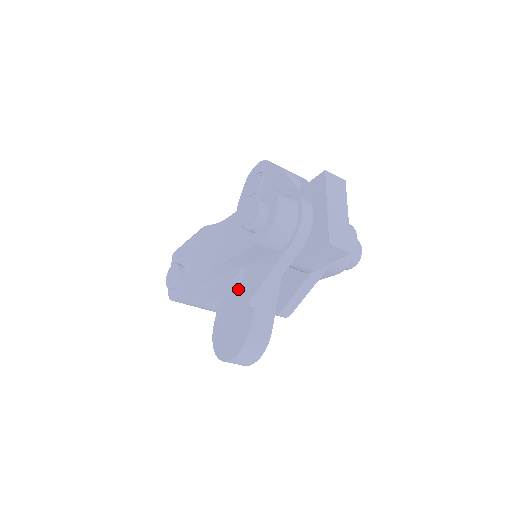
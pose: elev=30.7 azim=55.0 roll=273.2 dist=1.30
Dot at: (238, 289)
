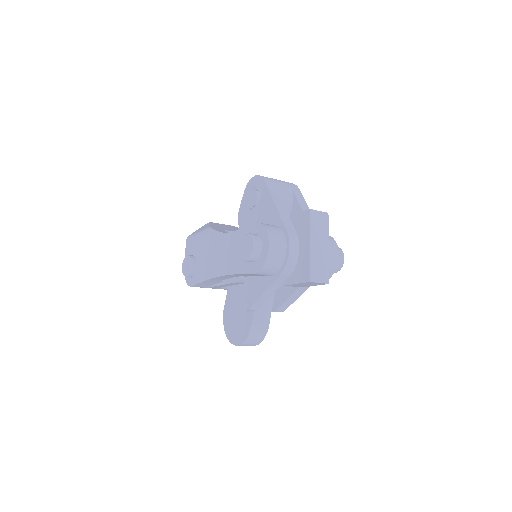
Dot at: (242, 287)
